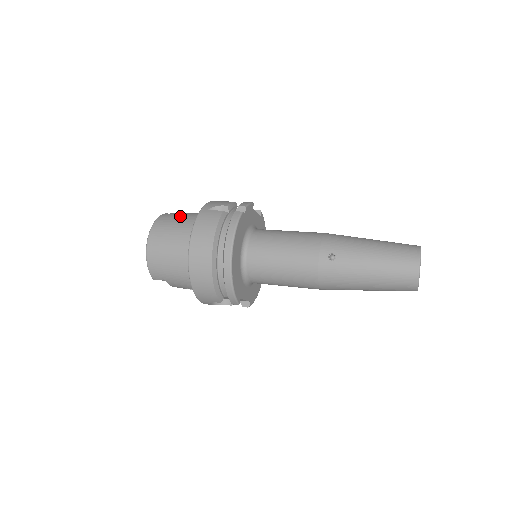
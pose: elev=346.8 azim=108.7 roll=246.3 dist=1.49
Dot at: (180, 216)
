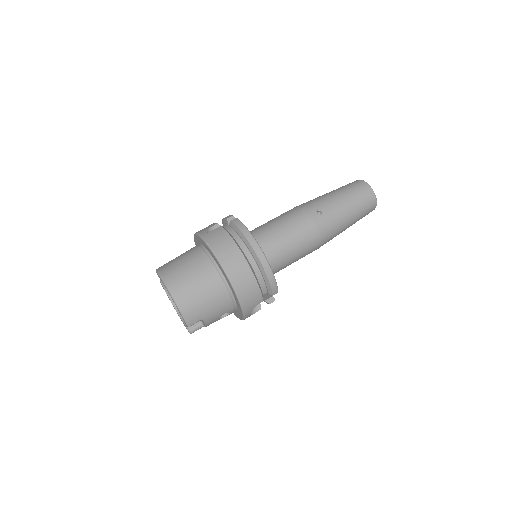
Dot at: (178, 258)
